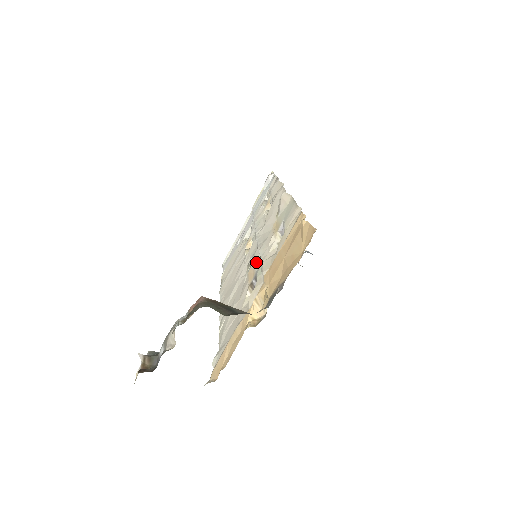
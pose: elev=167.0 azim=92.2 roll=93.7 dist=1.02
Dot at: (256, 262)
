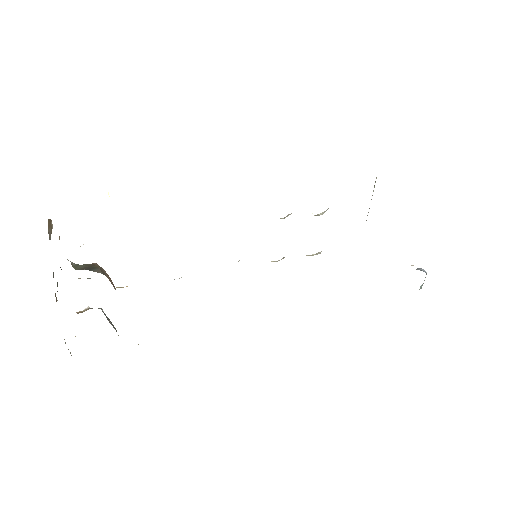
Dot at: occluded
